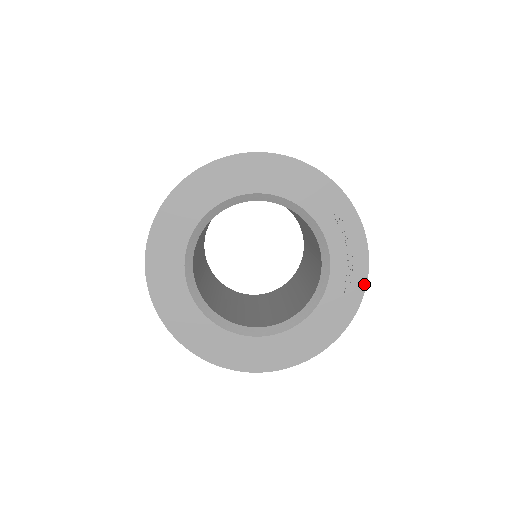
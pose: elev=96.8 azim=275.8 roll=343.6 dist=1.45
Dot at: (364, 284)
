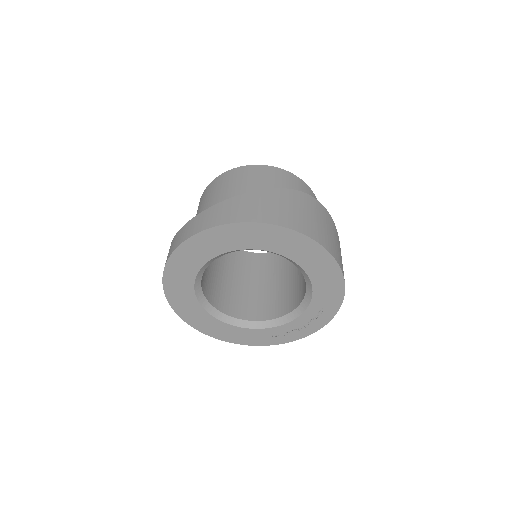
Dot at: (293, 340)
